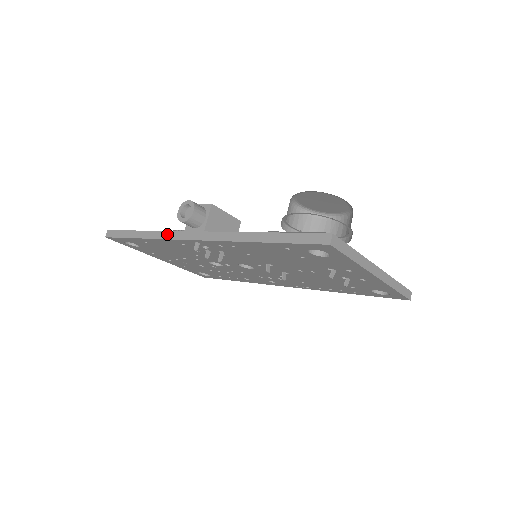
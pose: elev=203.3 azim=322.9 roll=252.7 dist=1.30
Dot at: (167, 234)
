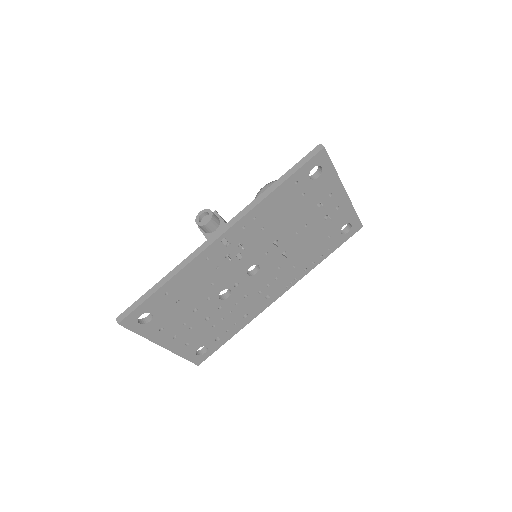
Dot at: (192, 256)
